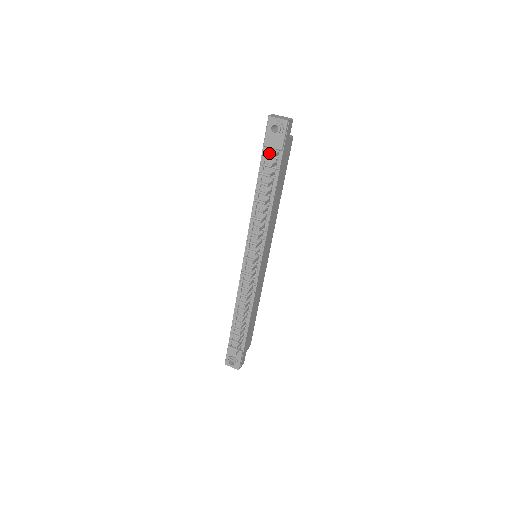
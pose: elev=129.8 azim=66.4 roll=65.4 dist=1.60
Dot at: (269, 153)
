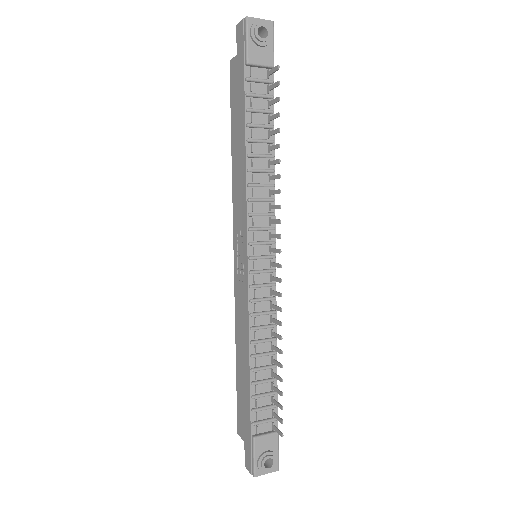
Dot at: (255, 76)
